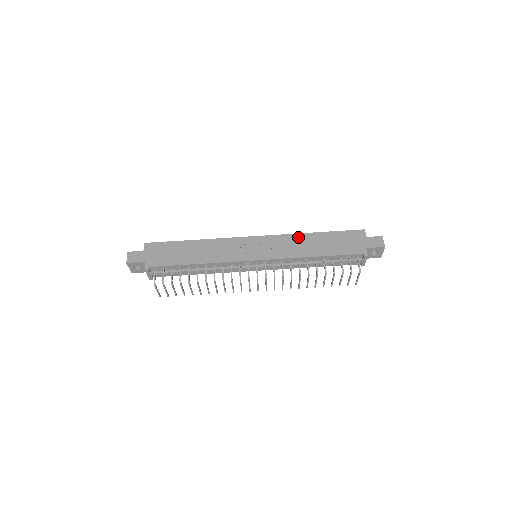
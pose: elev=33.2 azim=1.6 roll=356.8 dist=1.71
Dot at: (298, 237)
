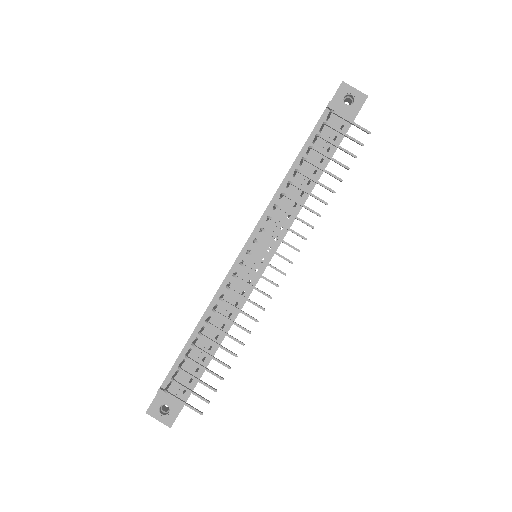
Dot at: occluded
